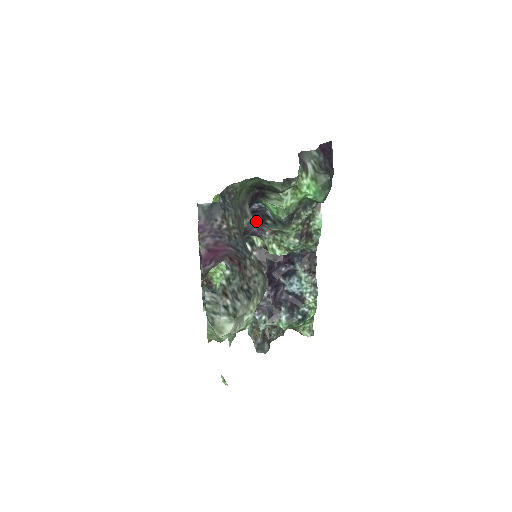
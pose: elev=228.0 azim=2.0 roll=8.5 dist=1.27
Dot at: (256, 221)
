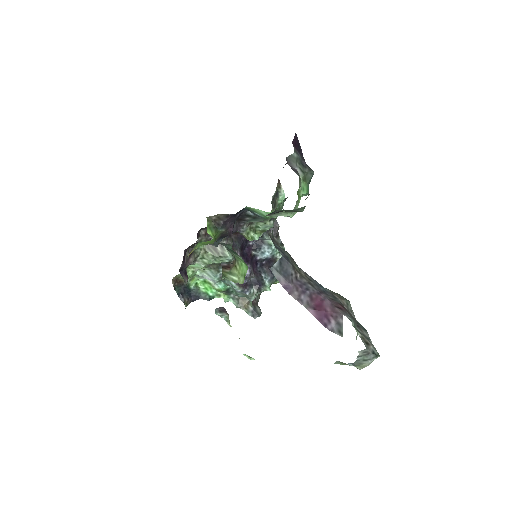
Dot at: (235, 222)
